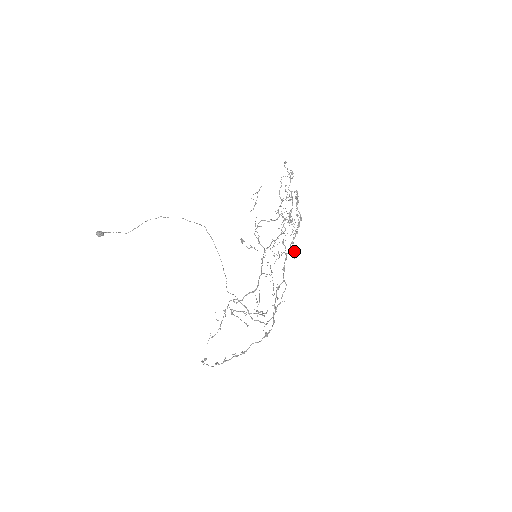
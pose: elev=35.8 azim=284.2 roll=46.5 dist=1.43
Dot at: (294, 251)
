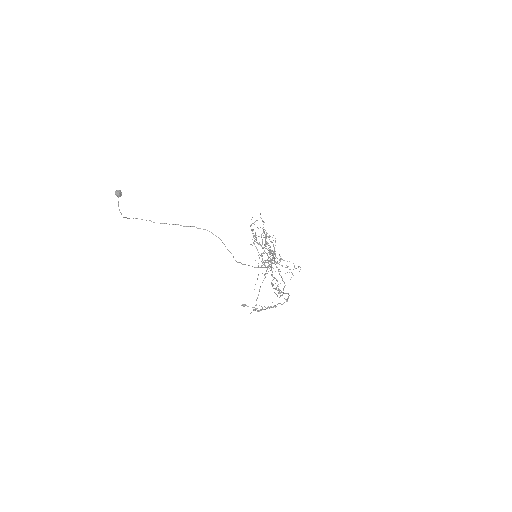
Dot at: occluded
